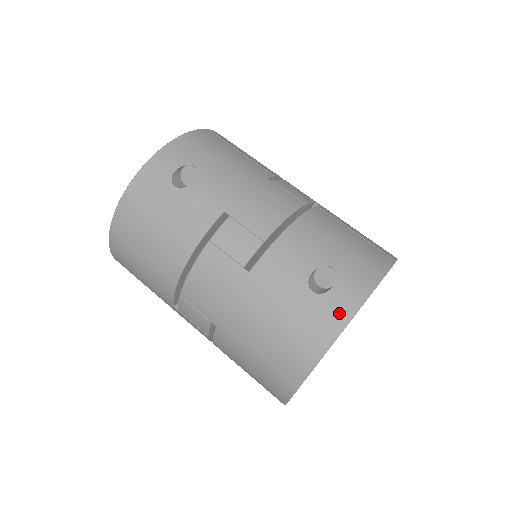
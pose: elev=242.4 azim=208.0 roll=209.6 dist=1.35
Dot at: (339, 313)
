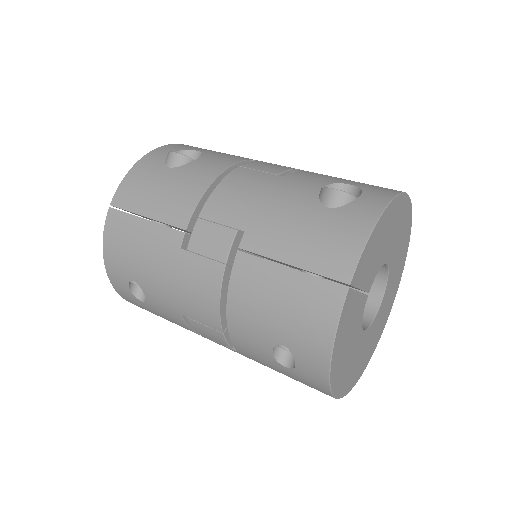
Dot at: (317, 382)
